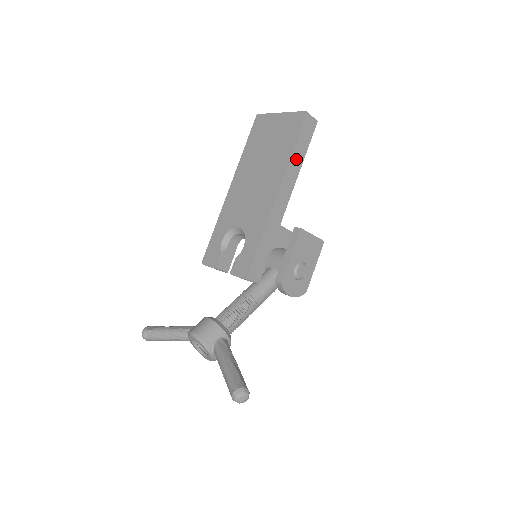
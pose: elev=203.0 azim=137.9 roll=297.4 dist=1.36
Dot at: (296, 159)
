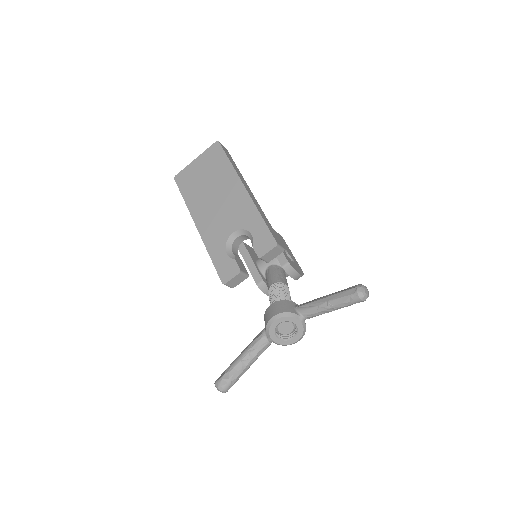
Dot at: (235, 168)
